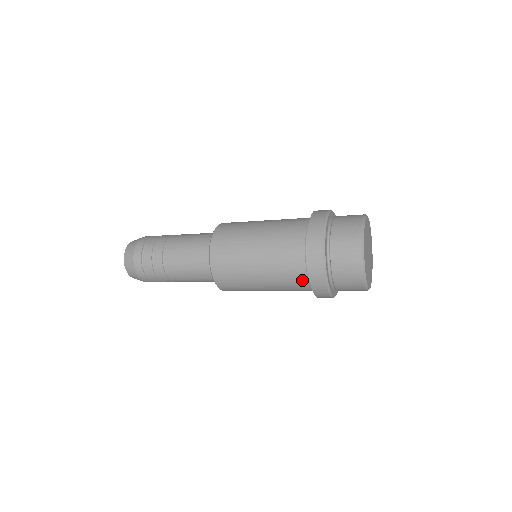
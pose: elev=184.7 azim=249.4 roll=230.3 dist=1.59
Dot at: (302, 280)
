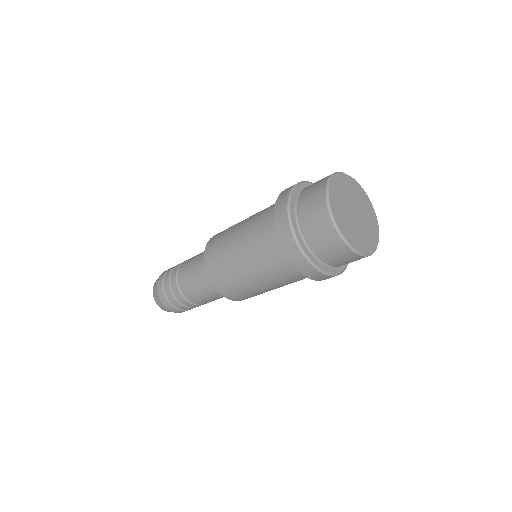
Dot at: (273, 238)
